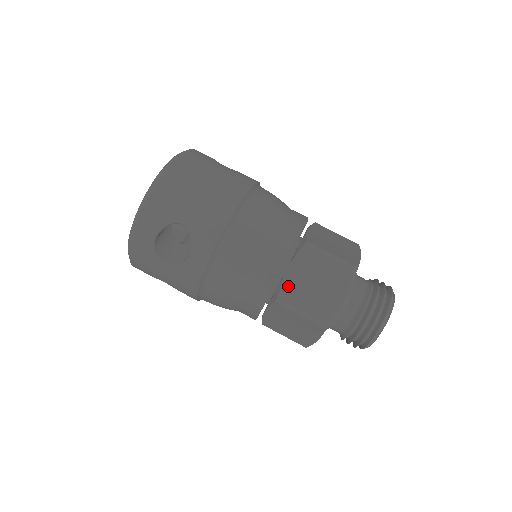
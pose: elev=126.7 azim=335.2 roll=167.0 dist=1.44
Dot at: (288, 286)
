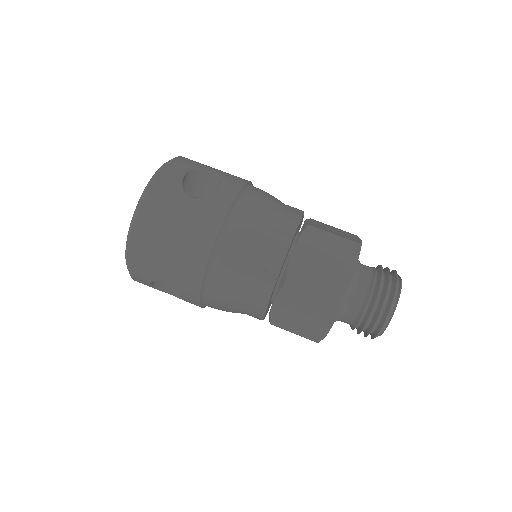
Dot at: (277, 316)
